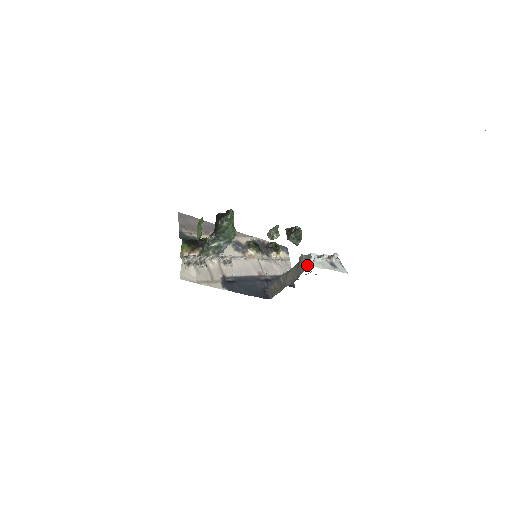
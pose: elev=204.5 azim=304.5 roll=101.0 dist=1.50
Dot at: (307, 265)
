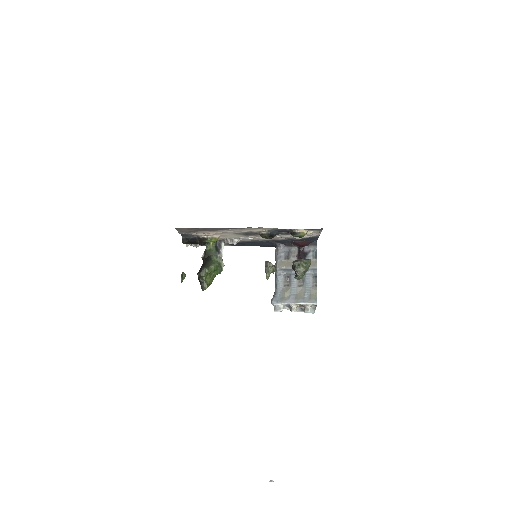
Dot at: occluded
